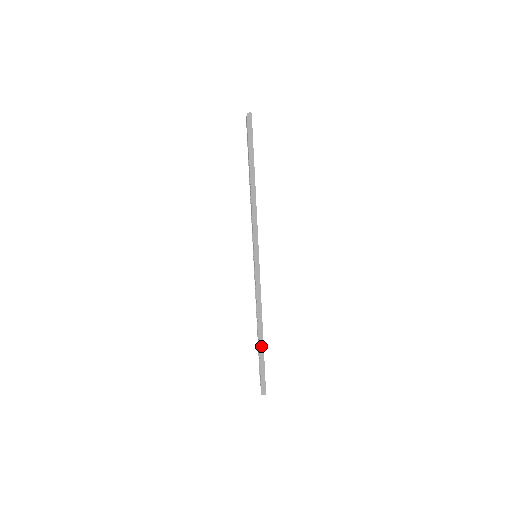
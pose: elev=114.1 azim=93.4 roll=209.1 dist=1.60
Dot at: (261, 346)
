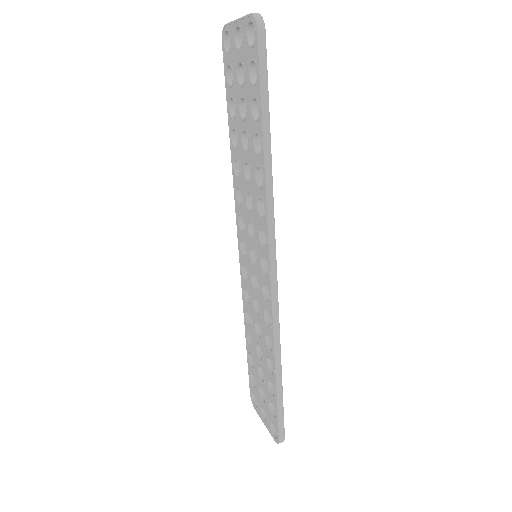
Dot at: (279, 388)
